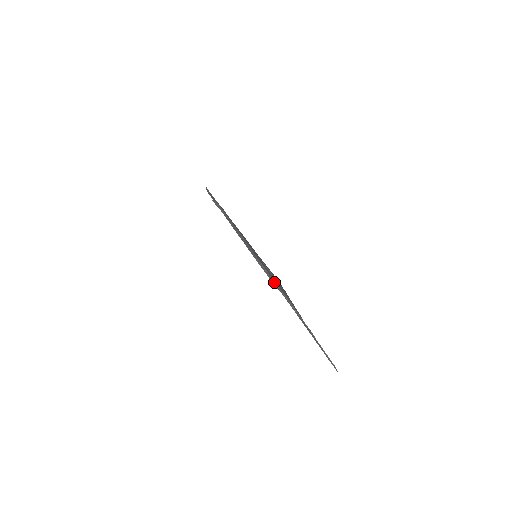
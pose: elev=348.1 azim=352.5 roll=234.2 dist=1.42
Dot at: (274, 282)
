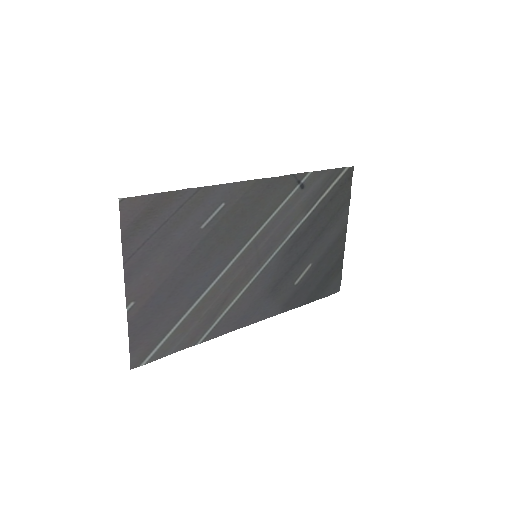
Dot at: (236, 285)
